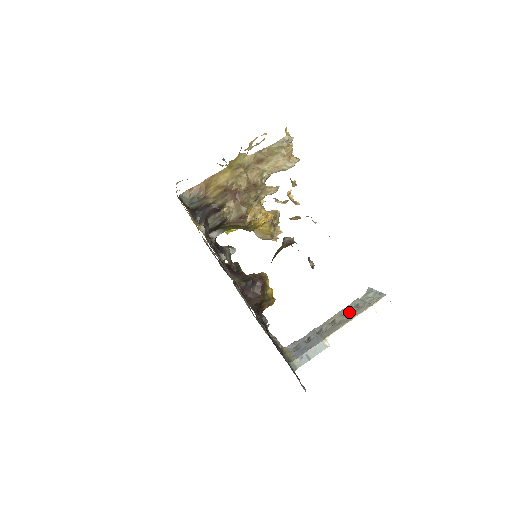
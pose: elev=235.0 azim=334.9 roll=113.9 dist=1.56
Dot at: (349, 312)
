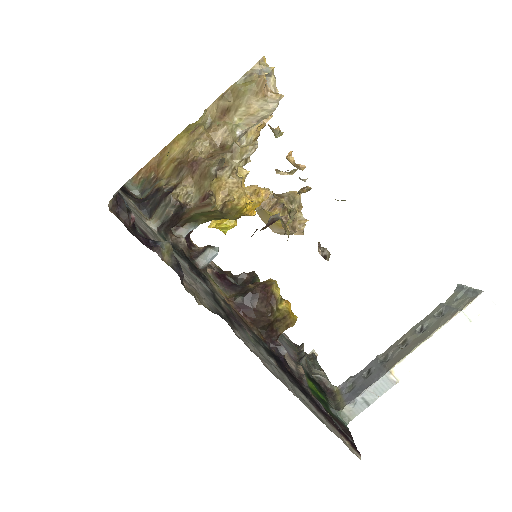
Dot at: (427, 325)
